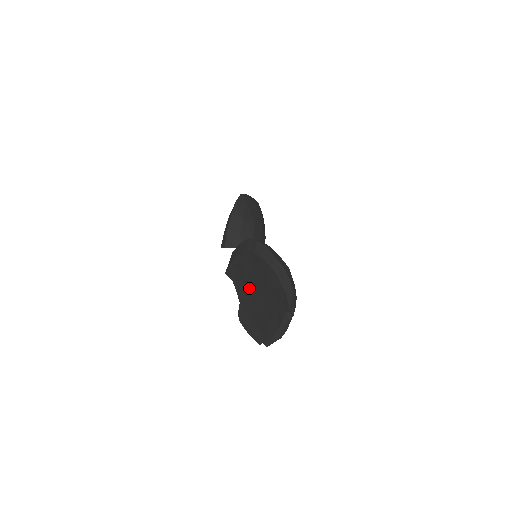
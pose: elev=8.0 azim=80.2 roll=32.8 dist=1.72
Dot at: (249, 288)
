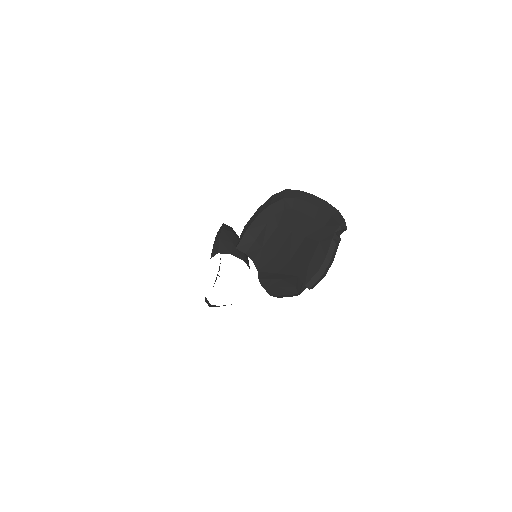
Dot at: (272, 248)
